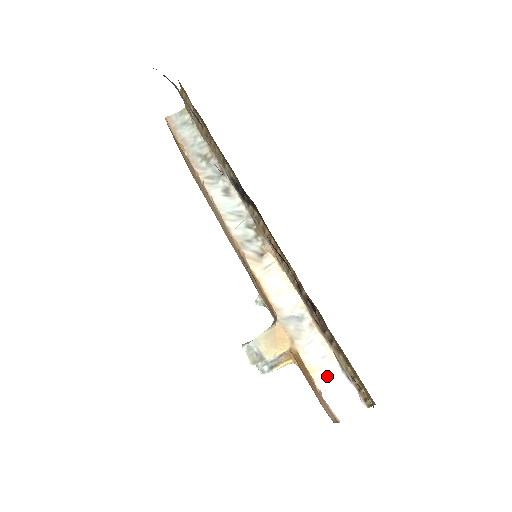
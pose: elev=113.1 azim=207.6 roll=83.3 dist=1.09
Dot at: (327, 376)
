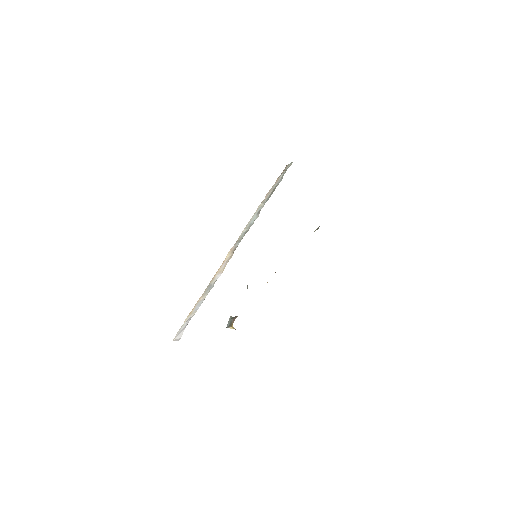
Dot at: (189, 319)
